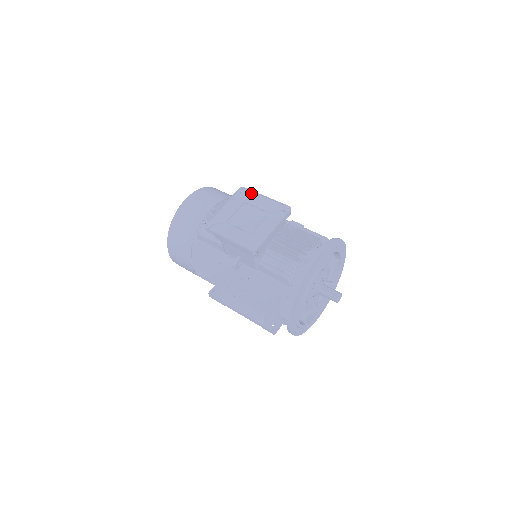
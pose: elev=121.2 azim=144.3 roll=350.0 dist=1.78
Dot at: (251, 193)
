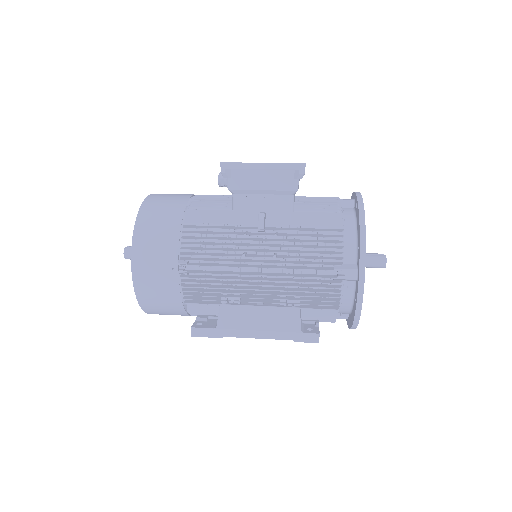
Dot at: occluded
